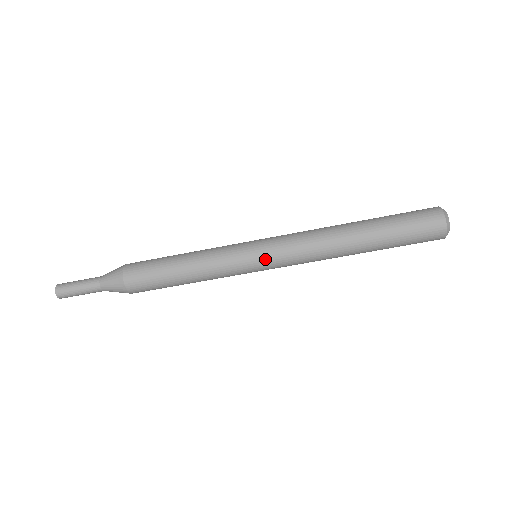
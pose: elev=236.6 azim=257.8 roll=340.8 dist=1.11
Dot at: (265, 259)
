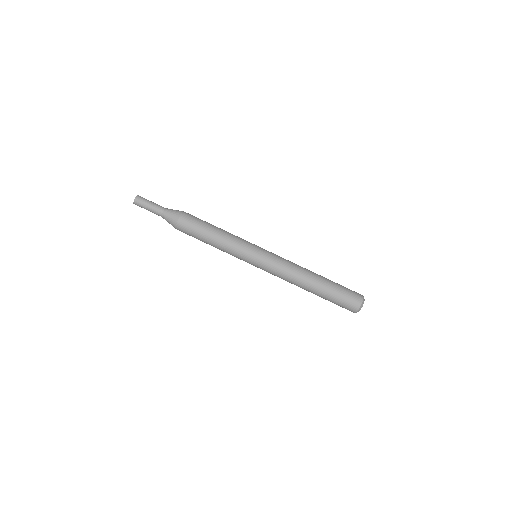
Dot at: (260, 261)
